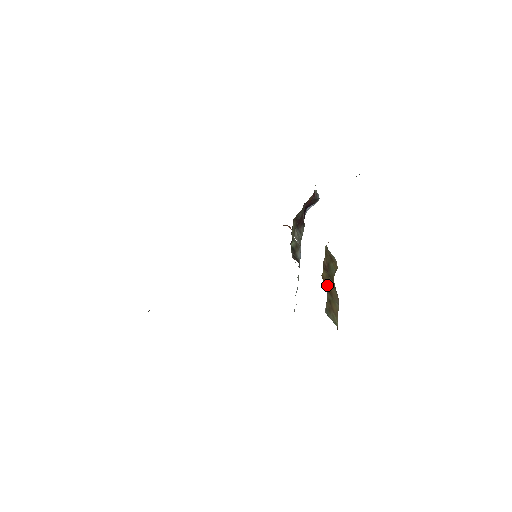
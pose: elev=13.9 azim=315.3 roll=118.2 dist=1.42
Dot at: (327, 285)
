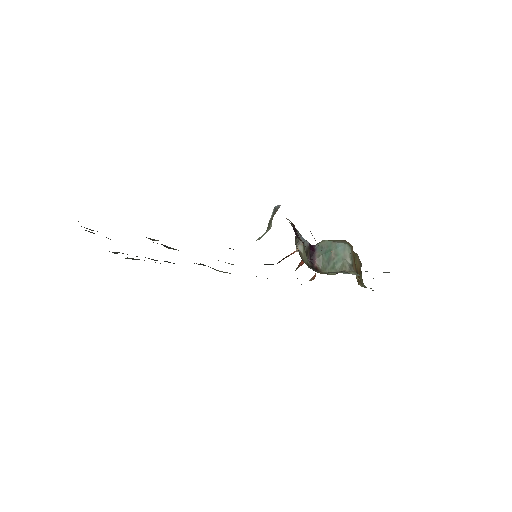
Dot at: (358, 276)
